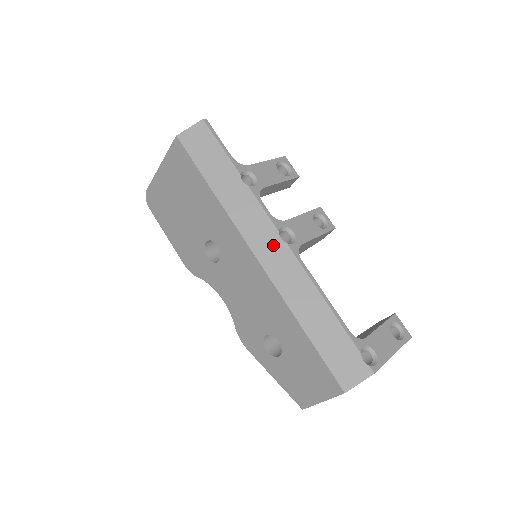
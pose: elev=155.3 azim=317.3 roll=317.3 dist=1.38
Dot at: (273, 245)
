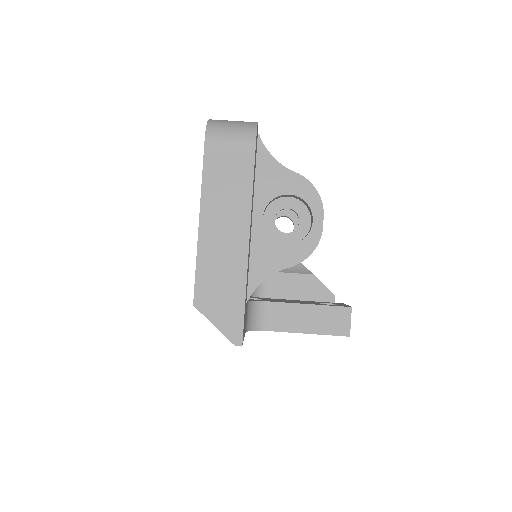
Dot at: occluded
